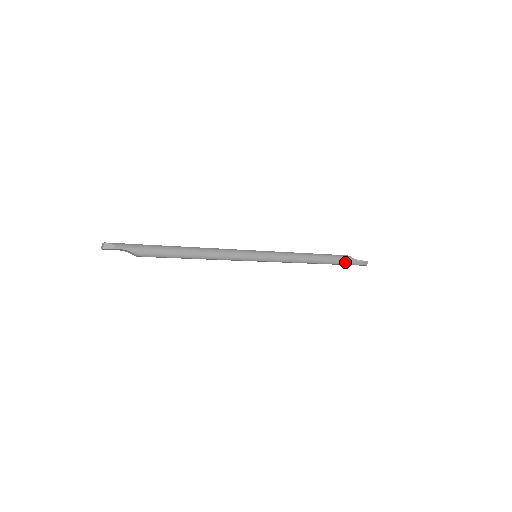
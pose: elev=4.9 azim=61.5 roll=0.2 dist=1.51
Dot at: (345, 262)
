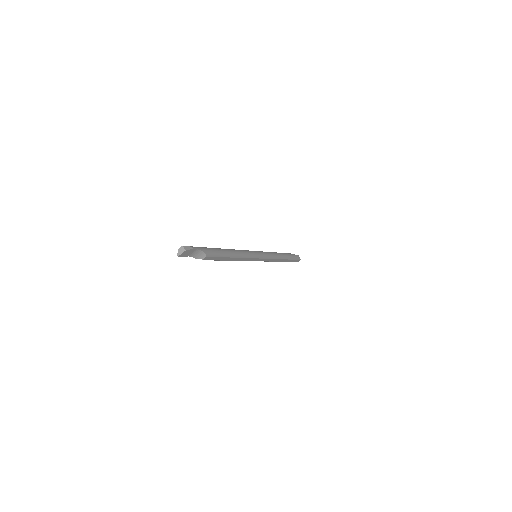
Dot at: (293, 257)
